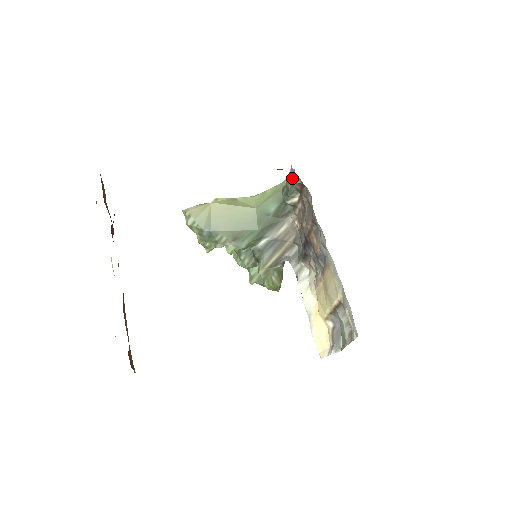
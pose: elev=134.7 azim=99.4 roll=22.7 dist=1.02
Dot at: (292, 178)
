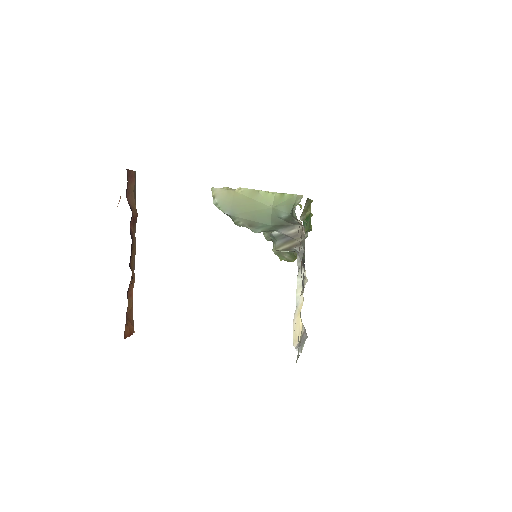
Dot at: (293, 211)
